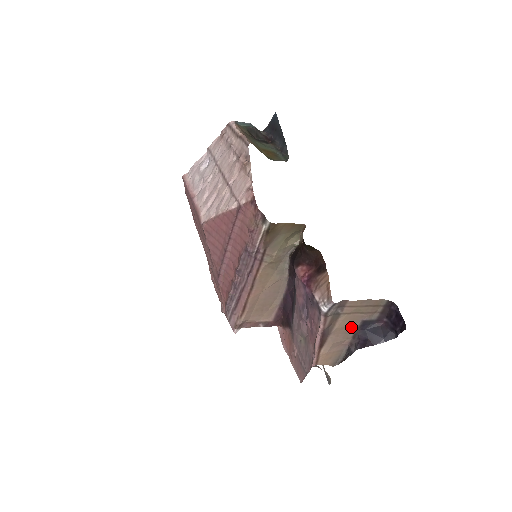
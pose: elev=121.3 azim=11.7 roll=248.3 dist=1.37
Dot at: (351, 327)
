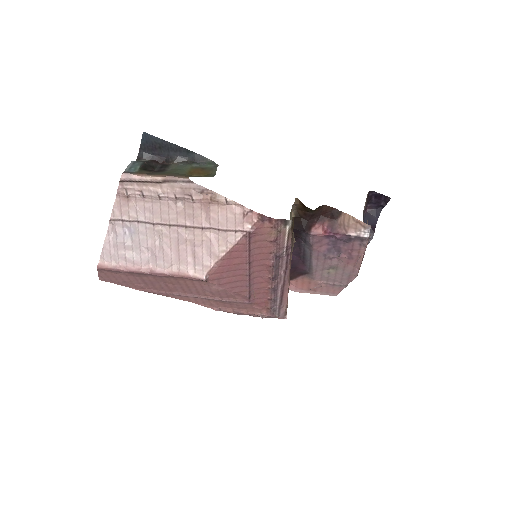
Dot at: occluded
